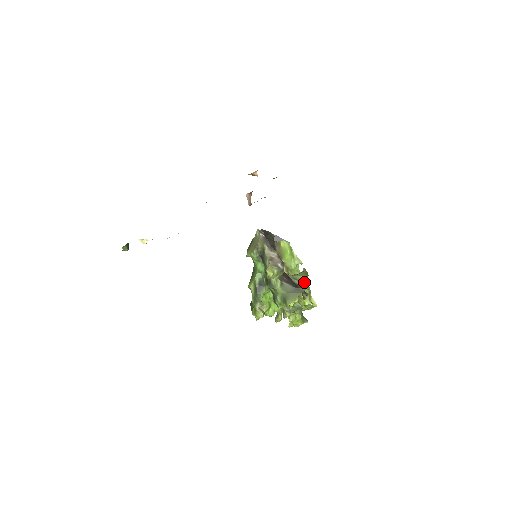
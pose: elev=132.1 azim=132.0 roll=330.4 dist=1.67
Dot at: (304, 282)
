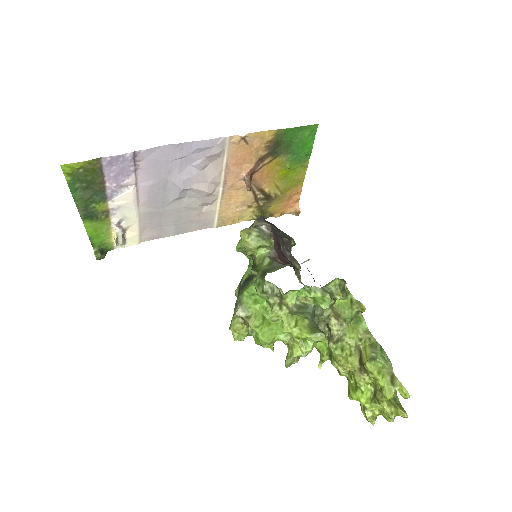
Dot at: (336, 292)
